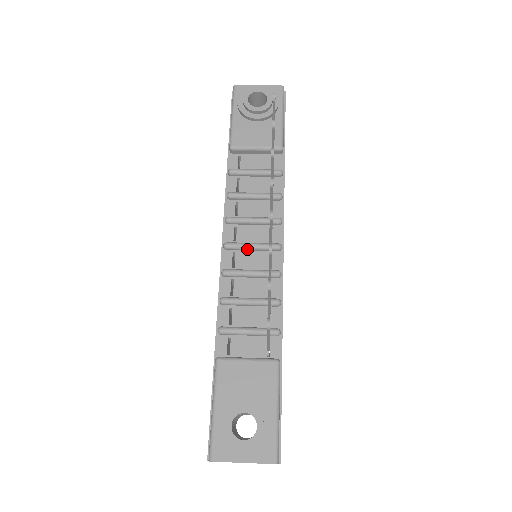
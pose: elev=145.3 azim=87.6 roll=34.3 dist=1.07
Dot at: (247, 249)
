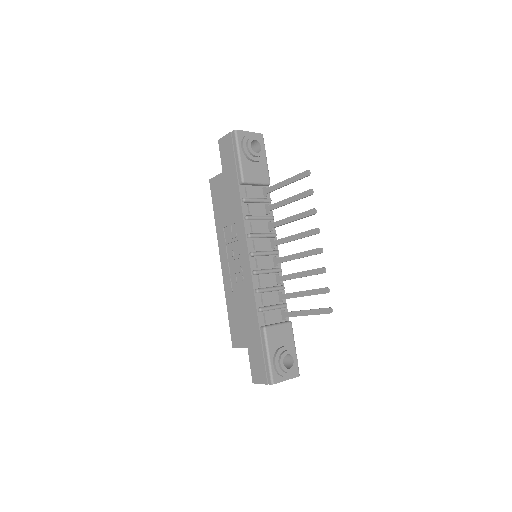
Dot at: (263, 255)
